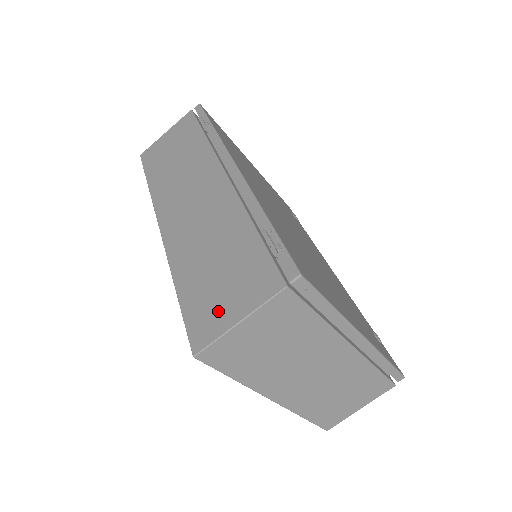
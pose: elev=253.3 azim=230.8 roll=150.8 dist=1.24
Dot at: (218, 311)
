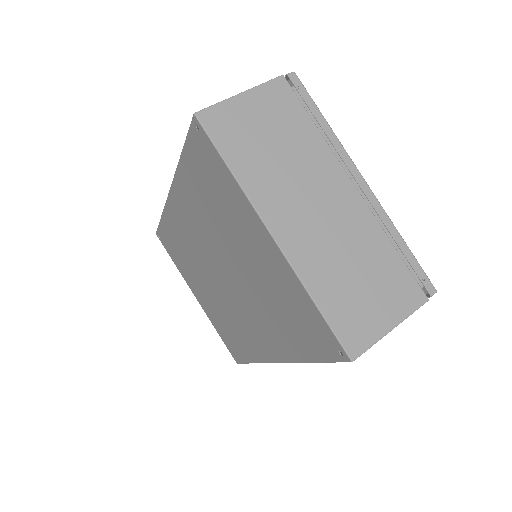
Dot at: occluded
